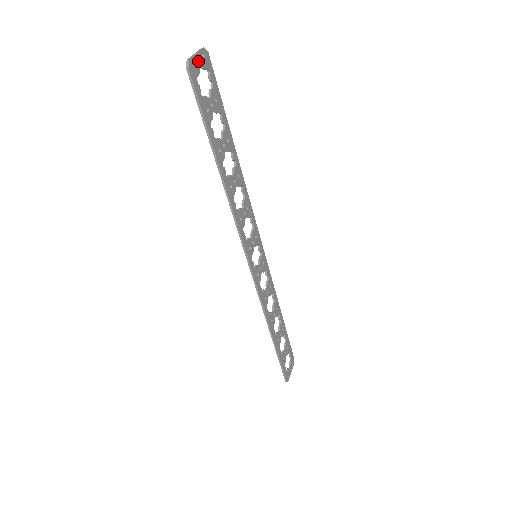
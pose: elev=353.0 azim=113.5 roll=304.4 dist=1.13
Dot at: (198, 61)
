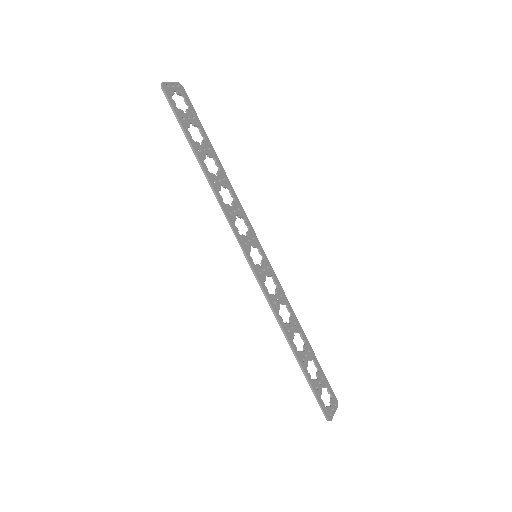
Dot at: (172, 87)
